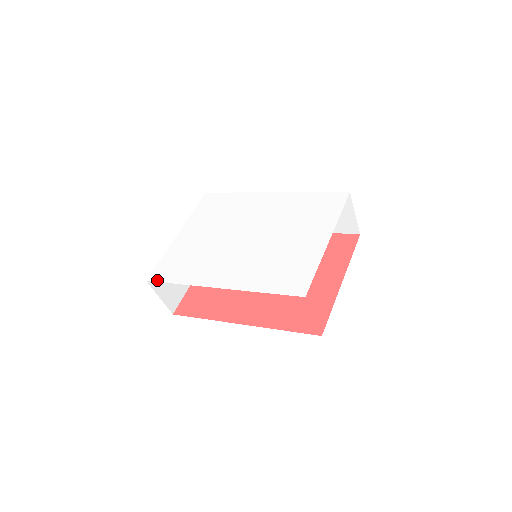
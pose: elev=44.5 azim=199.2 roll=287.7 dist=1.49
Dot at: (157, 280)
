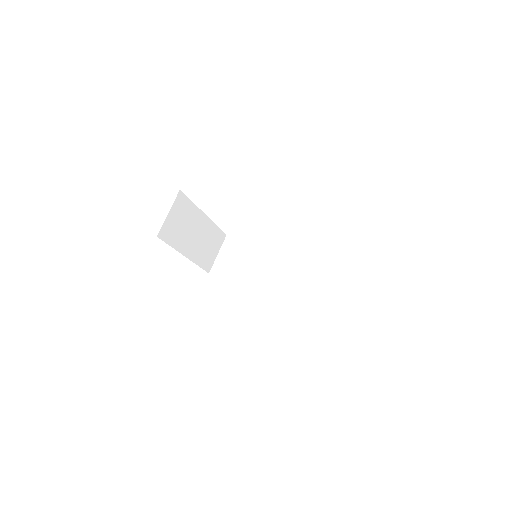
Dot at: occluded
